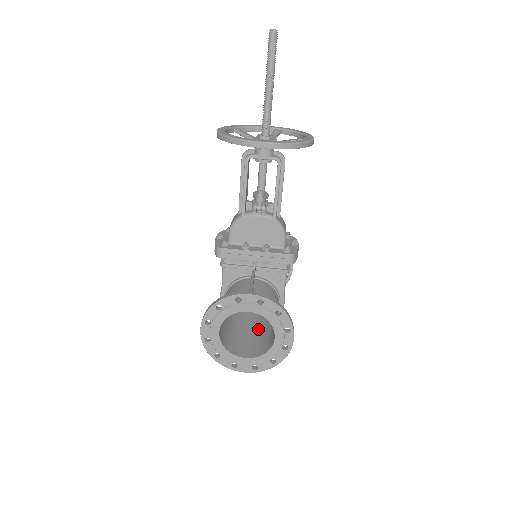
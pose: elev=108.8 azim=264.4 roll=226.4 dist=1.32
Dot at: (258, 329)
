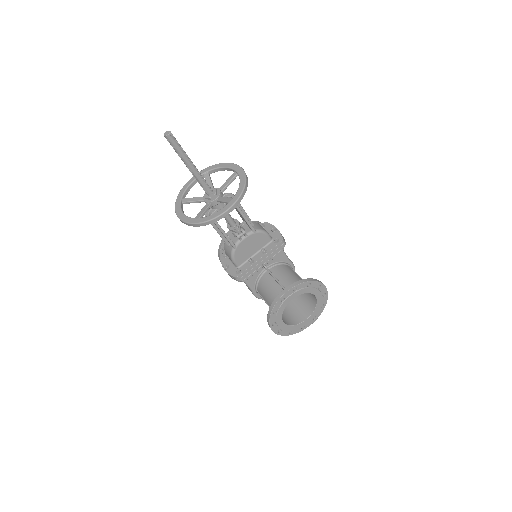
Dot at: occluded
